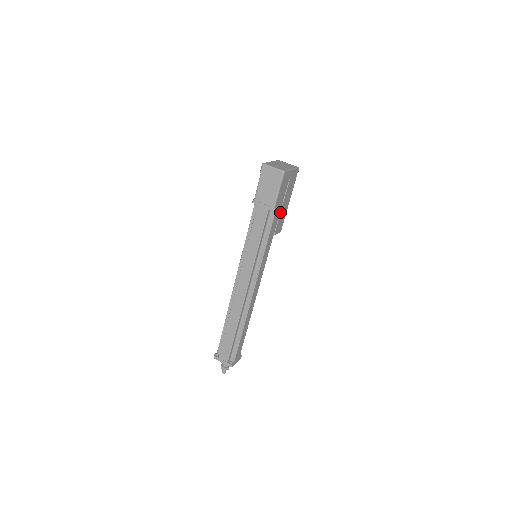
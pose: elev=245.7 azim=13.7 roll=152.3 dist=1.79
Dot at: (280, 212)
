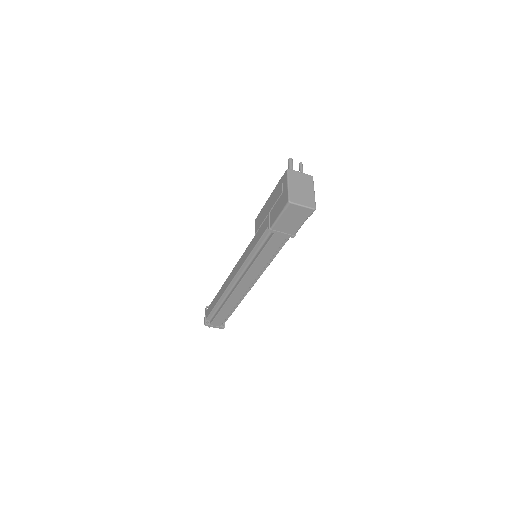
Dot at: occluded
